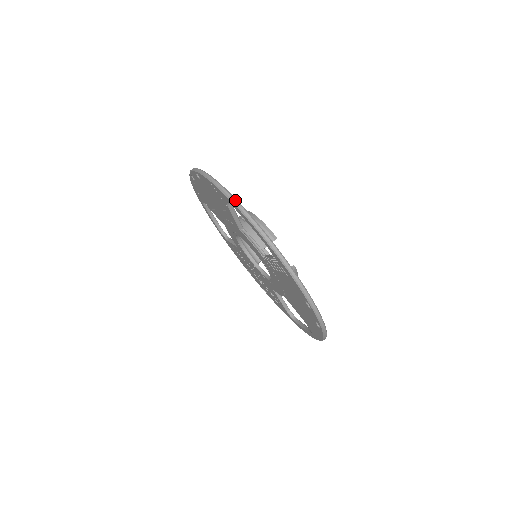
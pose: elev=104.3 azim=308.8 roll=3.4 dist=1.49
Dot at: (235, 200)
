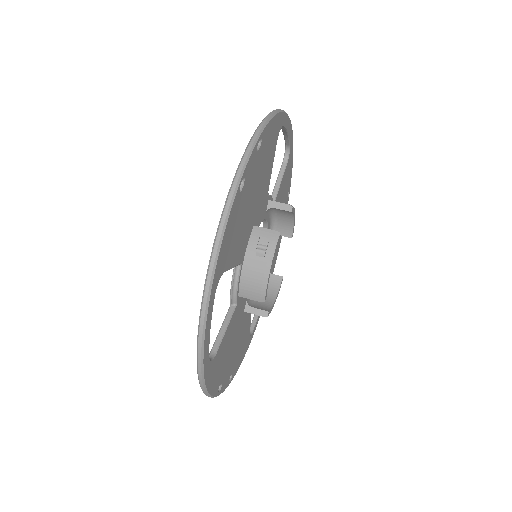
Dot at: occluded
